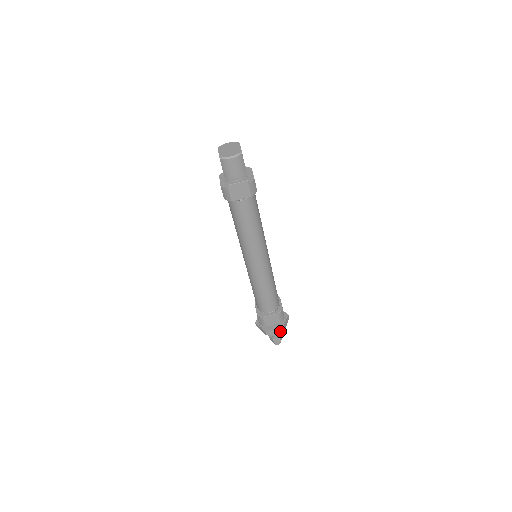
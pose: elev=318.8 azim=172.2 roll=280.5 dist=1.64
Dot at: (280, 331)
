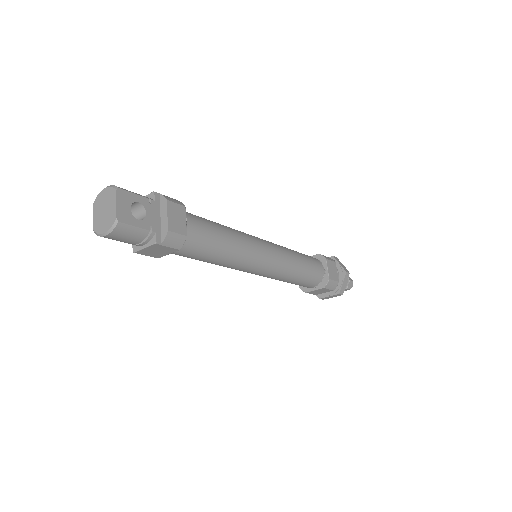
Dot at: (338, 295)
